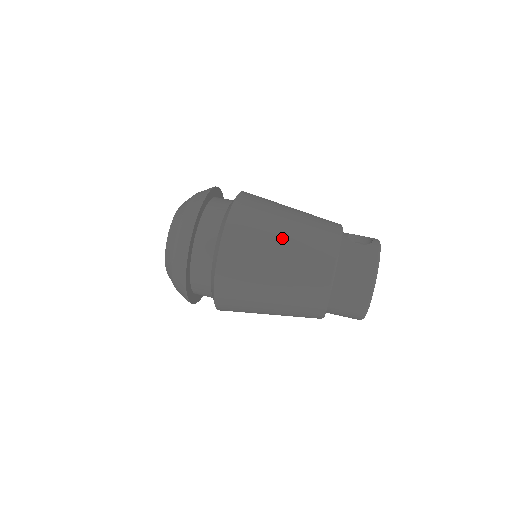
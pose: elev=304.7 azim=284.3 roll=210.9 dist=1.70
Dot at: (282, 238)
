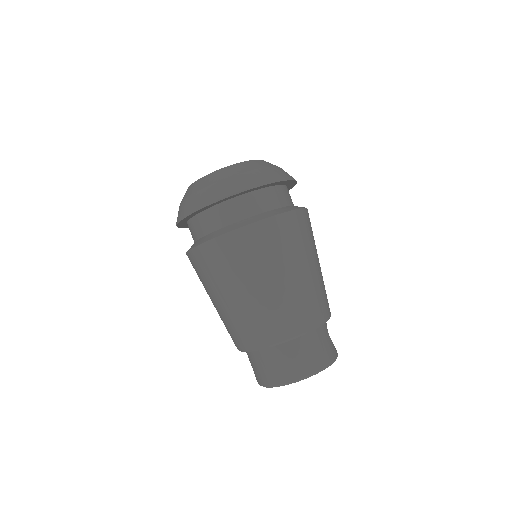
Dot at: (305, 270)
